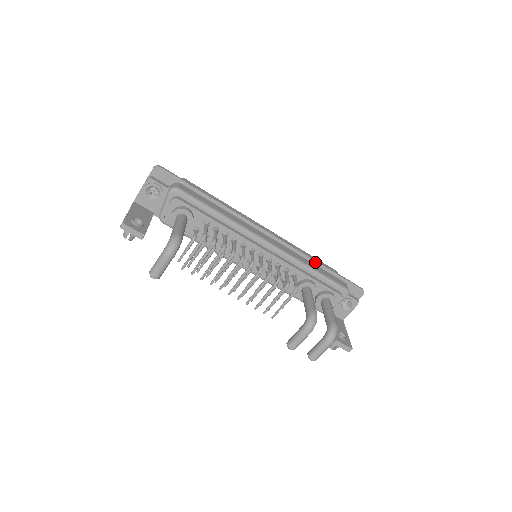
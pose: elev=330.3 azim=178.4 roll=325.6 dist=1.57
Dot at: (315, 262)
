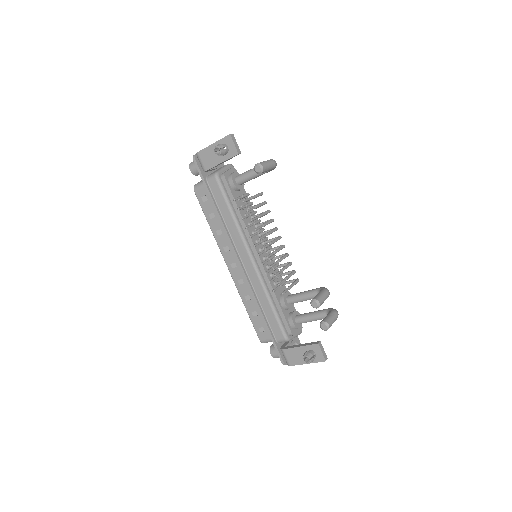
Dot at: occluded
